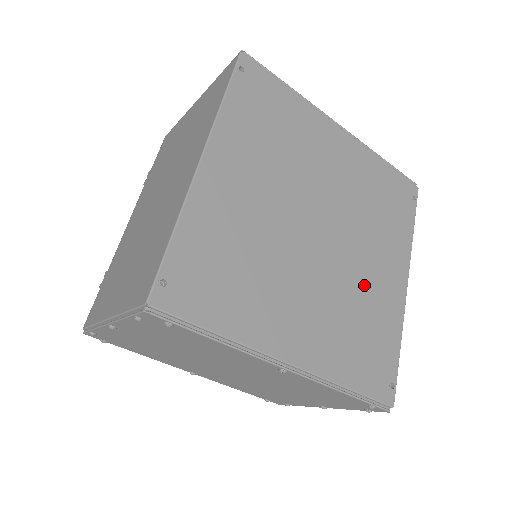
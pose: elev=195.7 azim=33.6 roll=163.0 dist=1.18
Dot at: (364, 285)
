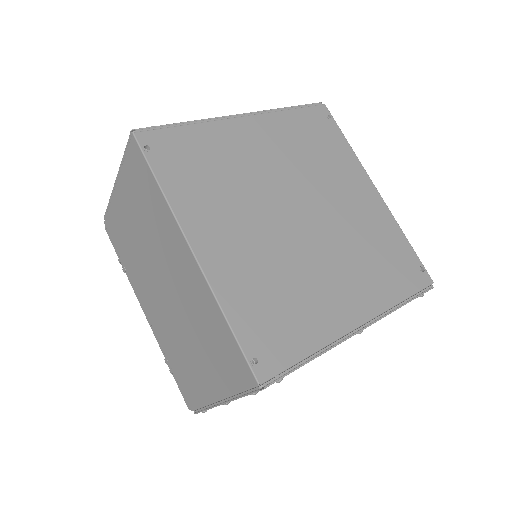
Dot at: (355, 221)
